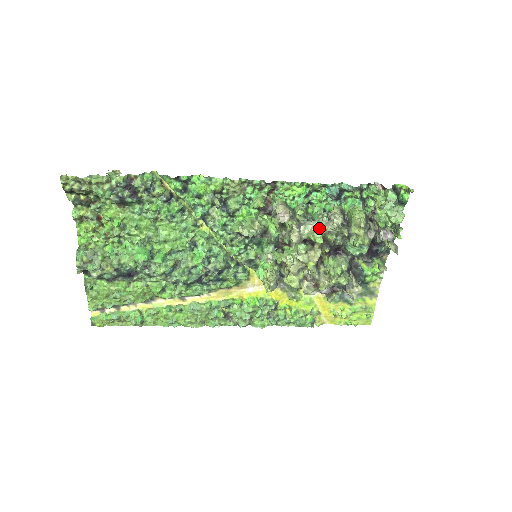
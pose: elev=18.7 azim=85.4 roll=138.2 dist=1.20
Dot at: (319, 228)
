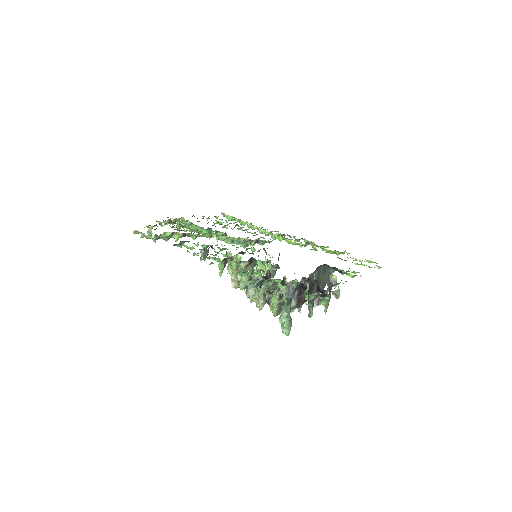
Dot at: (255, 299)
